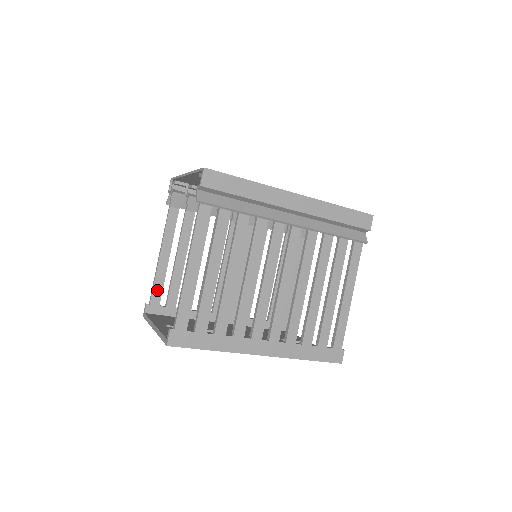
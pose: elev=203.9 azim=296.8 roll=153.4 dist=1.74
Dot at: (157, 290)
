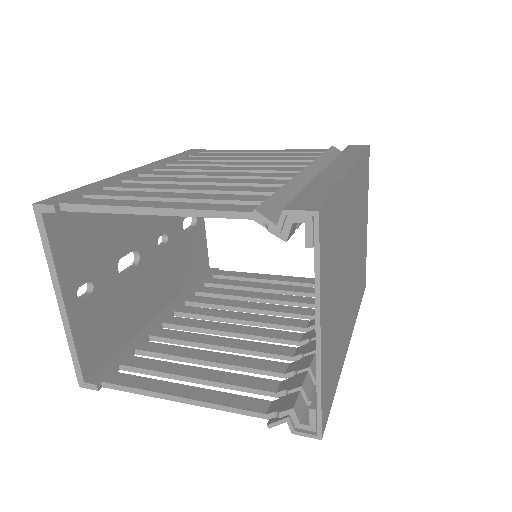
Dot at: occluded
